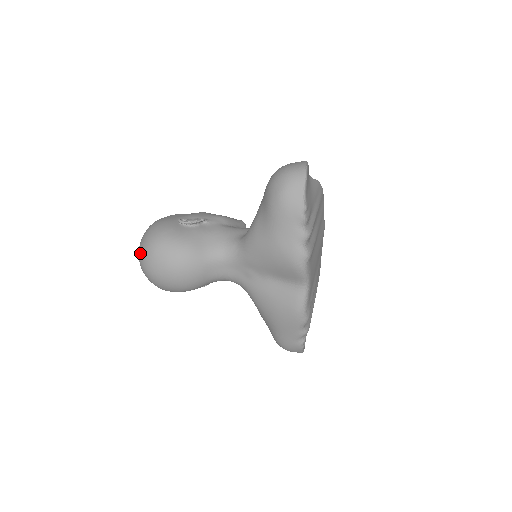
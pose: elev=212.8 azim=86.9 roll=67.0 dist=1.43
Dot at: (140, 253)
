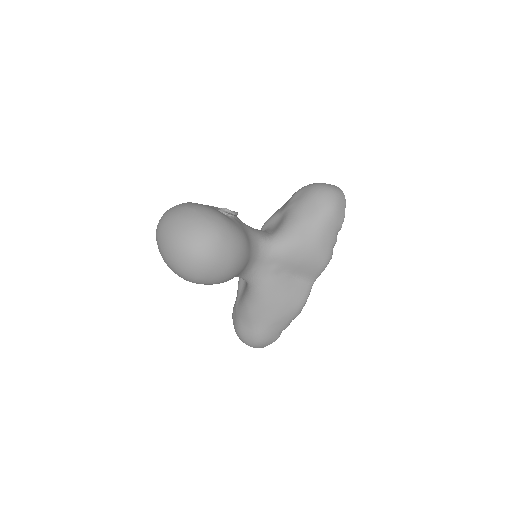
Dot at: (195, 236)
